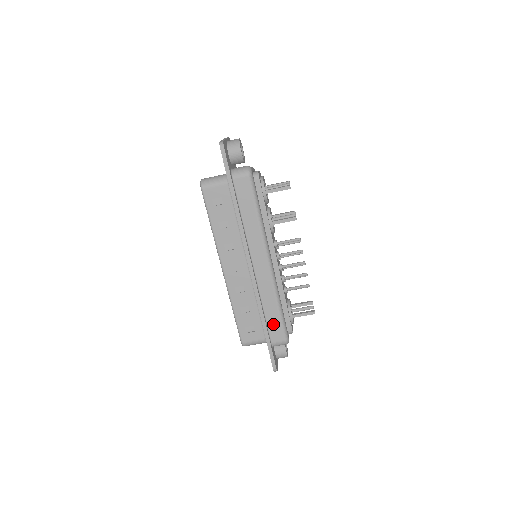
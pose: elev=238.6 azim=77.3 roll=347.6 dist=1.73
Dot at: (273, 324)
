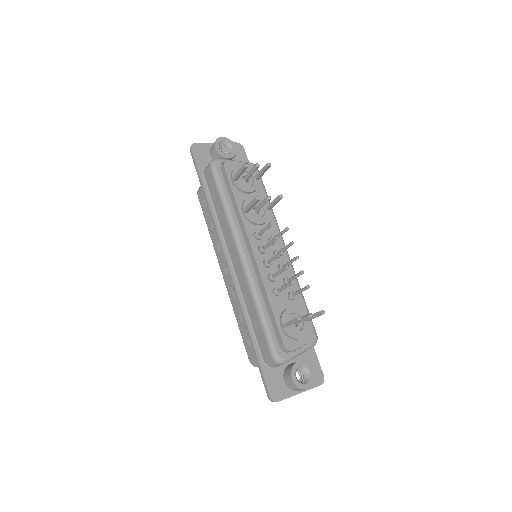
Dot at: (259, 334)
